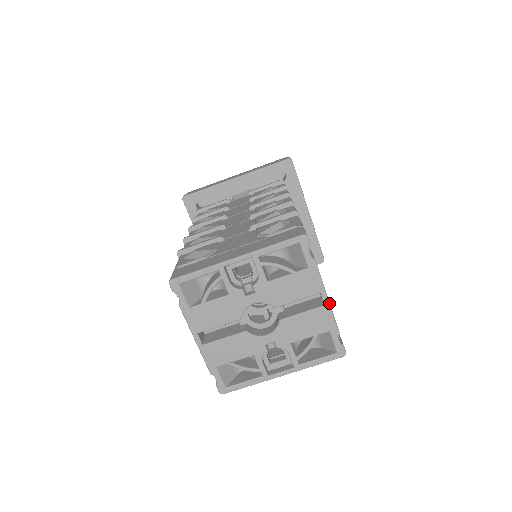
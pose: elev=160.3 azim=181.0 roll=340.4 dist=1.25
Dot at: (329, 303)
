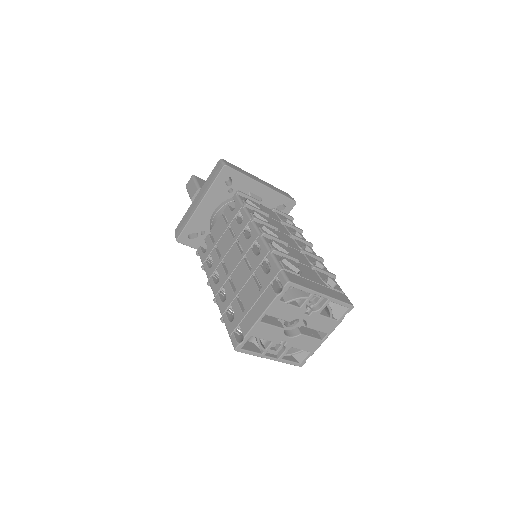
Dot at: occluded
